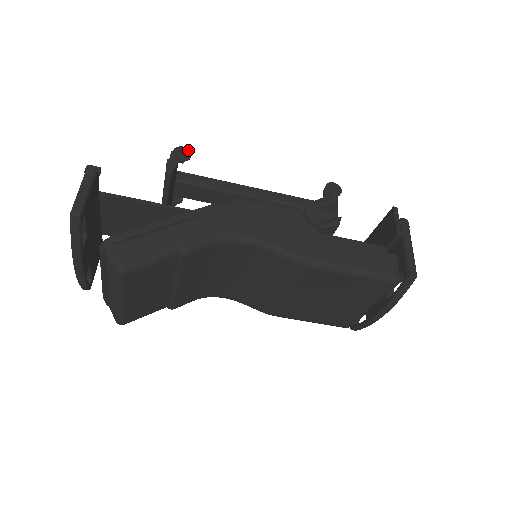
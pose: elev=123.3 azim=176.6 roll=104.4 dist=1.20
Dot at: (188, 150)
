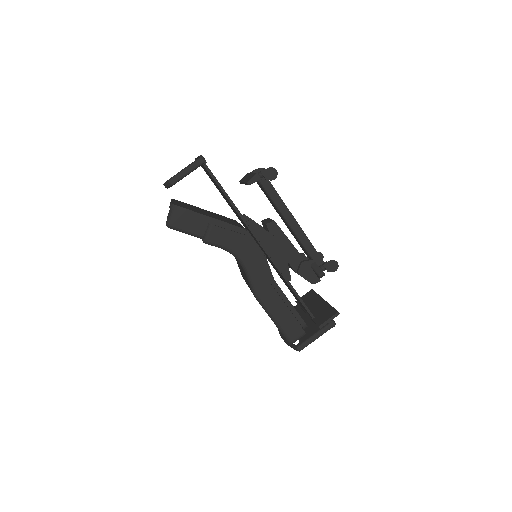
Dot at: (277, 174)
